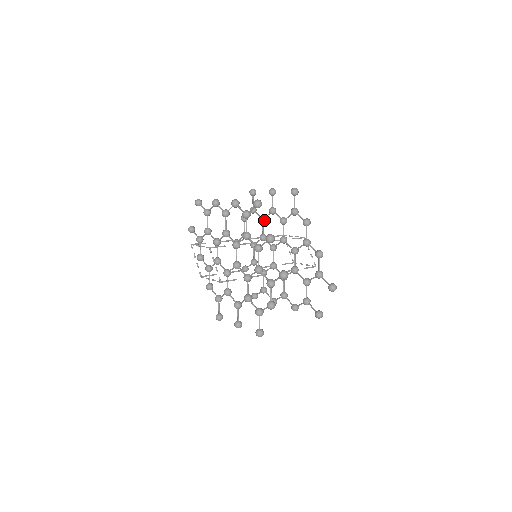
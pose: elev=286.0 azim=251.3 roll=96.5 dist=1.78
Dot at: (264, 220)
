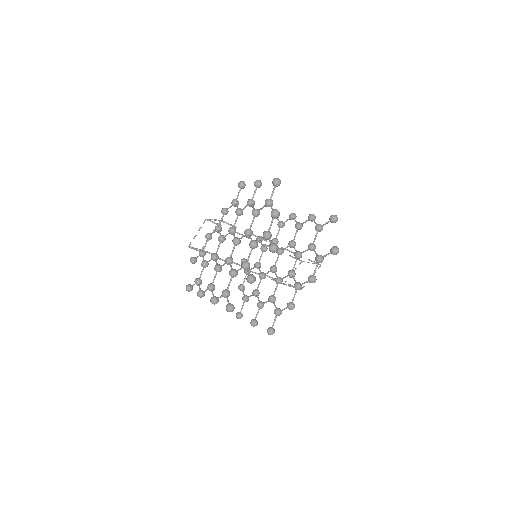
Dot at: (259, 263)
